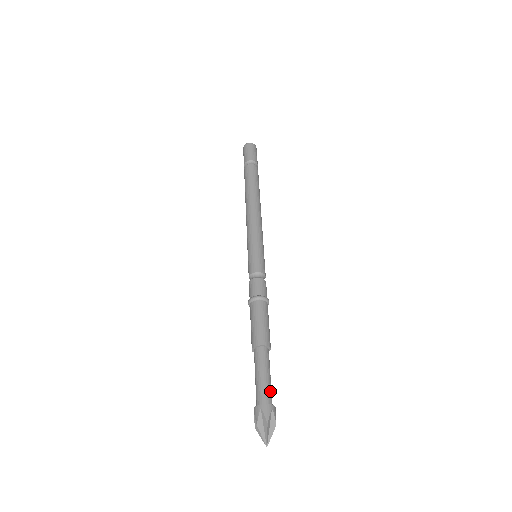
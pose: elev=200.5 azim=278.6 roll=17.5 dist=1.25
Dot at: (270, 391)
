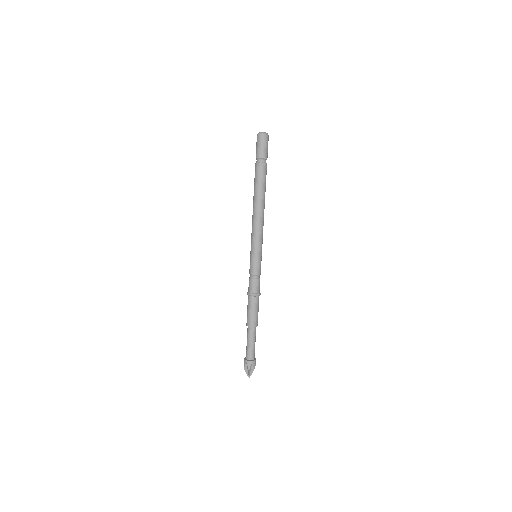
Dot at: occluded
